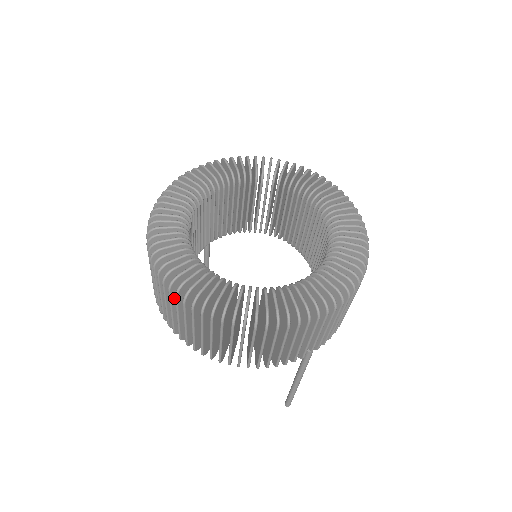
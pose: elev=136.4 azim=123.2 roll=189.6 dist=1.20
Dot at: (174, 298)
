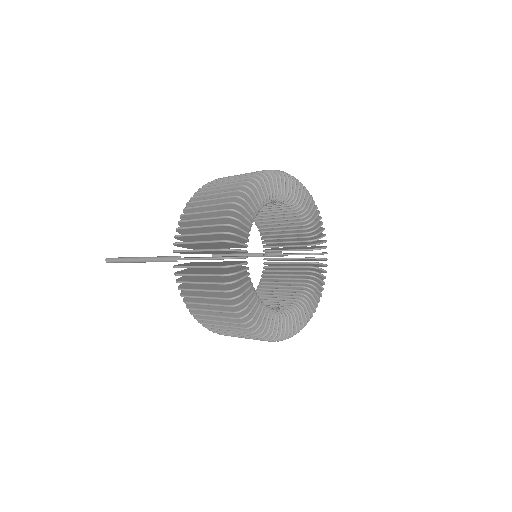
Dot at: occluded
